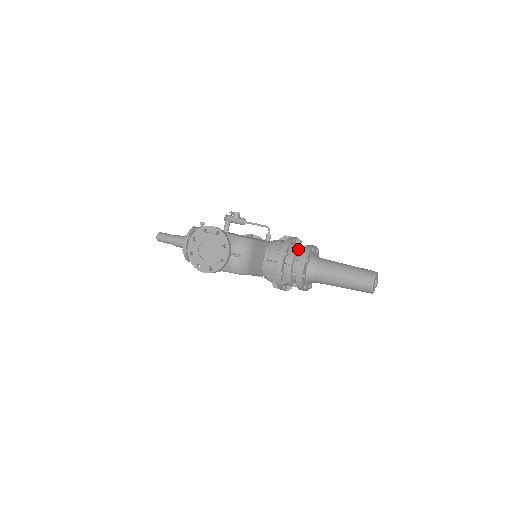
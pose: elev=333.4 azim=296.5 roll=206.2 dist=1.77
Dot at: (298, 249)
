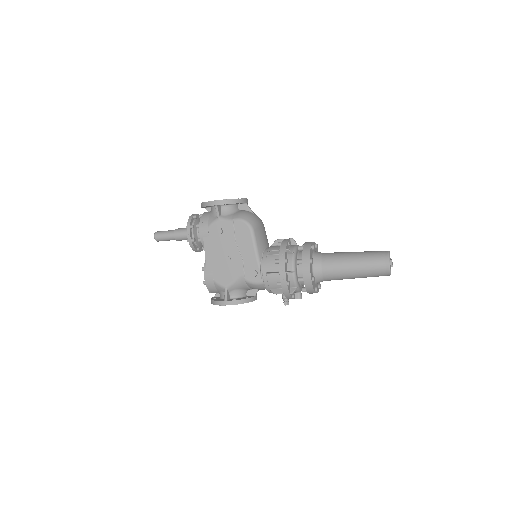
Dot at: occluded
